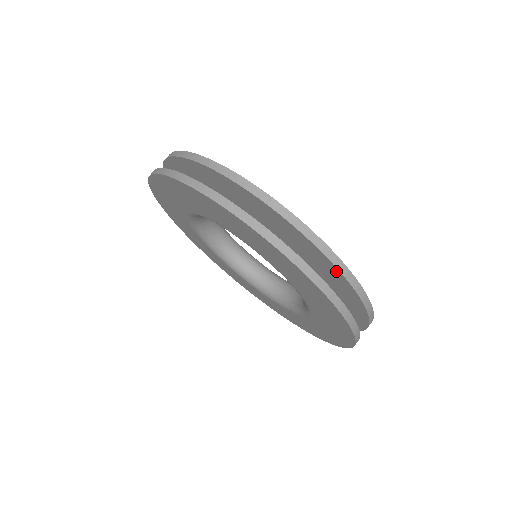
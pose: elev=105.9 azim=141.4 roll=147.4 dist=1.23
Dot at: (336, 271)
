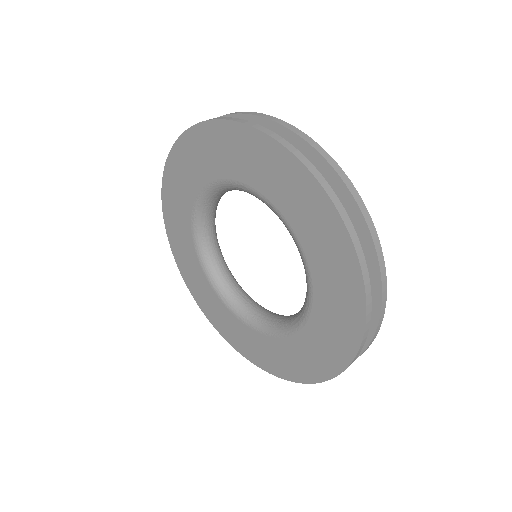
Dot at: (375, 302)
